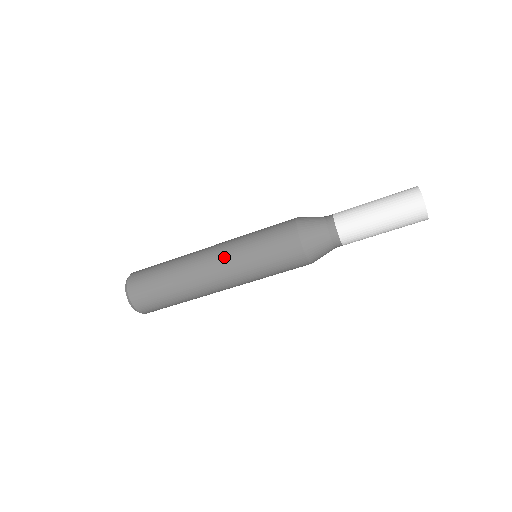
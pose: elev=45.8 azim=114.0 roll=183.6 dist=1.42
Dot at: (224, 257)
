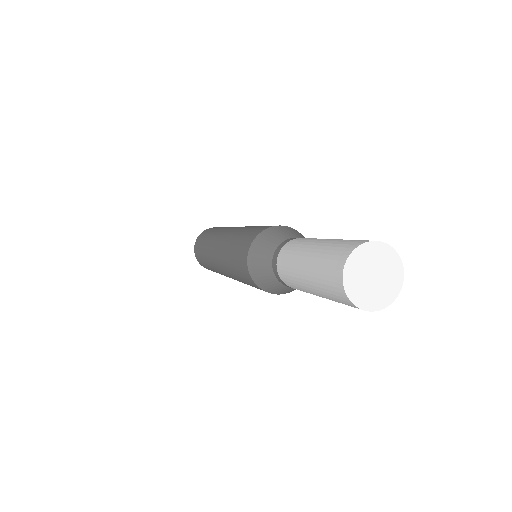
Dot at: (219, 254)
